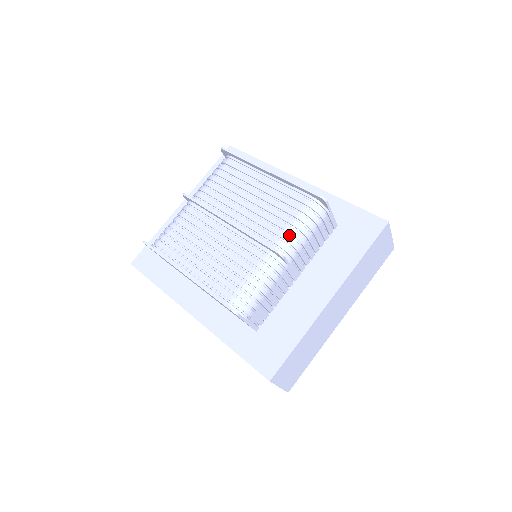
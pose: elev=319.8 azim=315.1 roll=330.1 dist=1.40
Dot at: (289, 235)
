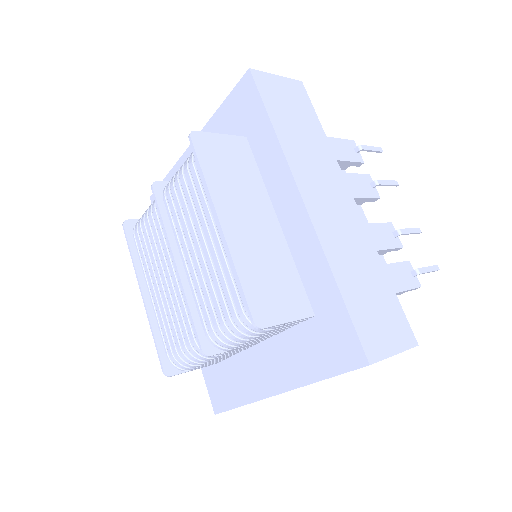
Dot at: (224, 331)
